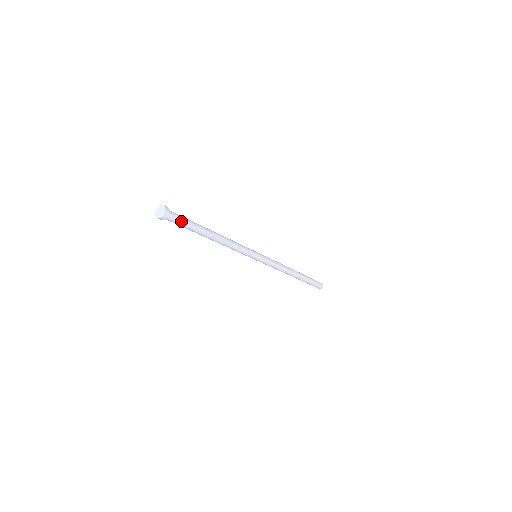
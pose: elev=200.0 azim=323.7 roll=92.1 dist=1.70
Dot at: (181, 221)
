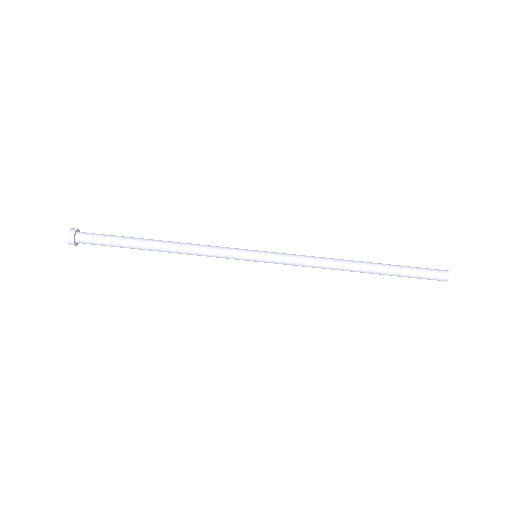
Dot at: (99, 237)
